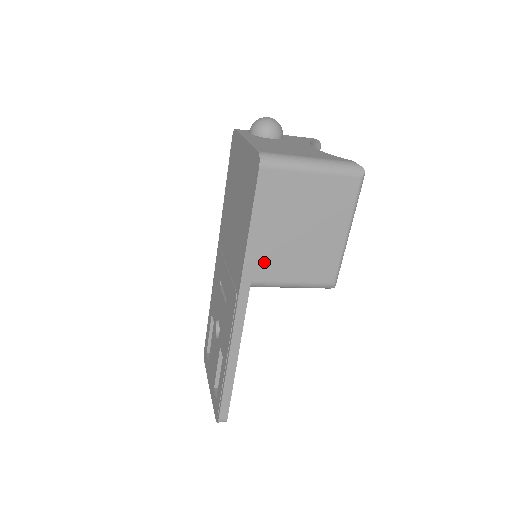
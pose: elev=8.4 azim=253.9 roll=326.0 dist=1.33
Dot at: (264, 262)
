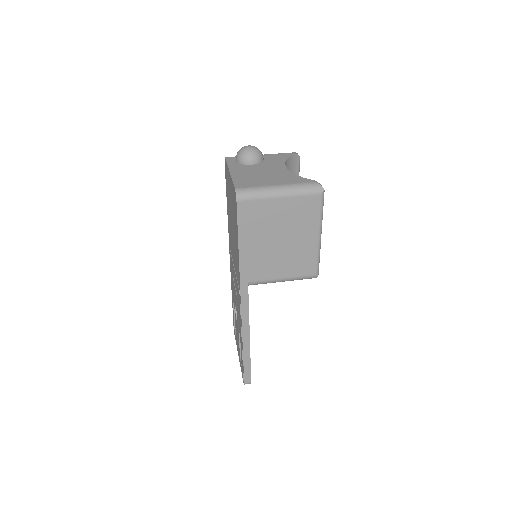
Dot at: (255, 267)
